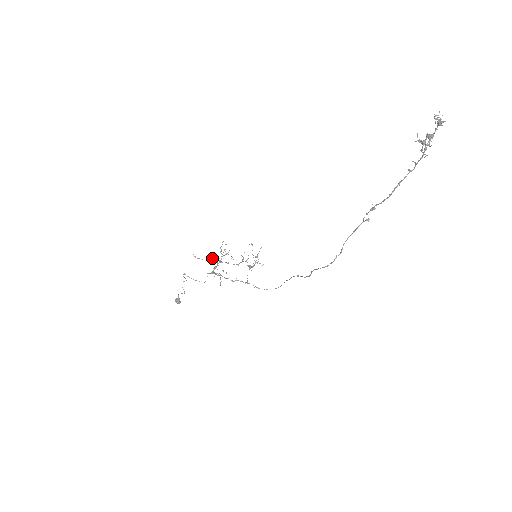
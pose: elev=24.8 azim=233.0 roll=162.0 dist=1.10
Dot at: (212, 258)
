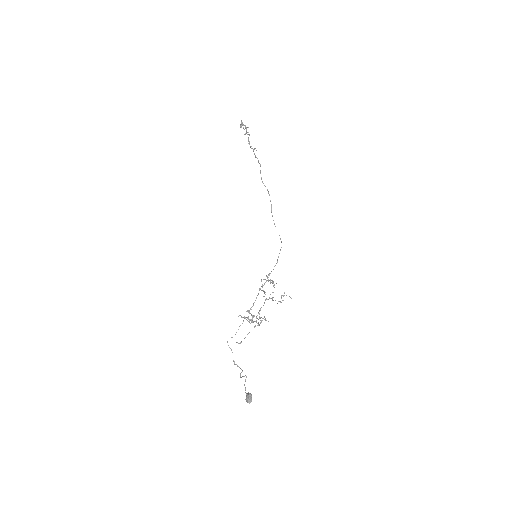
Dot at: occluded
